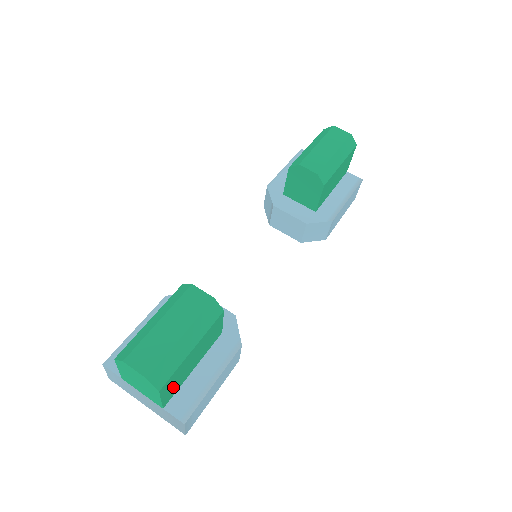
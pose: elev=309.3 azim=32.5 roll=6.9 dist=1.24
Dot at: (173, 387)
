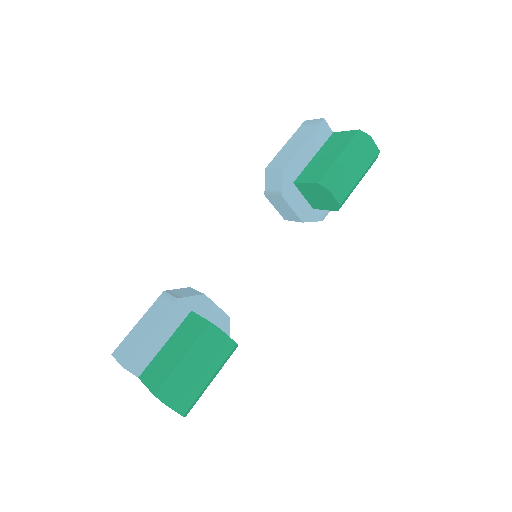
Dot at: occluded
